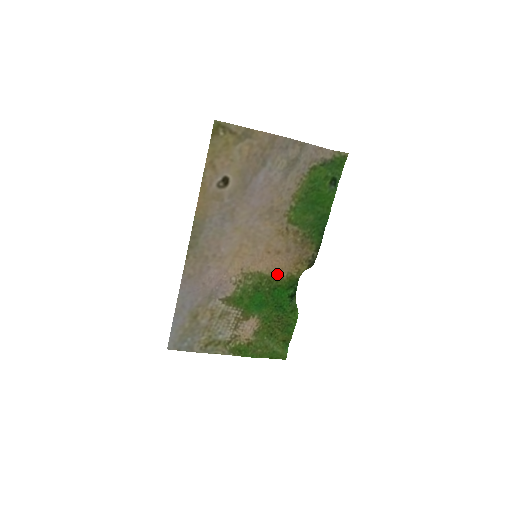
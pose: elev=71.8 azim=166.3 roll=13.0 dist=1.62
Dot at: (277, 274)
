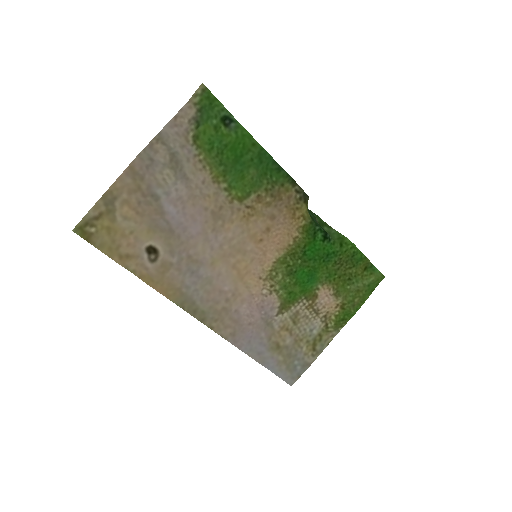
Dot at: (290, 243)
